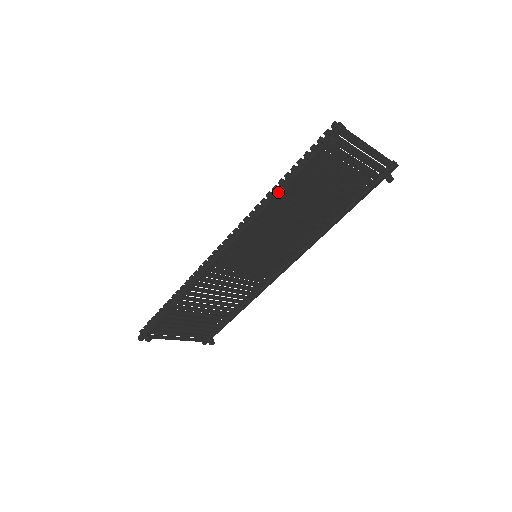
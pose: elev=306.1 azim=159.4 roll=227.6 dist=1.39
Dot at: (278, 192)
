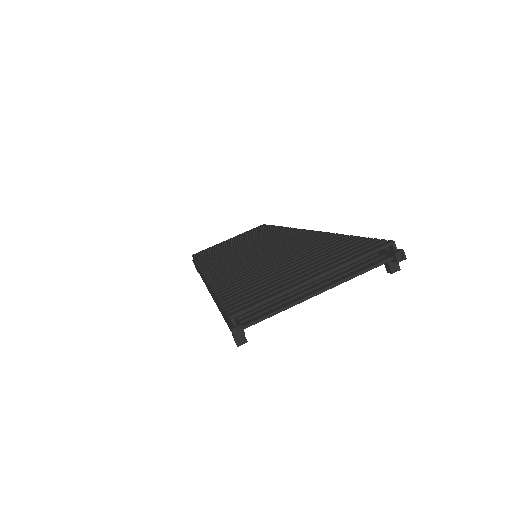
Dot at: occluded
